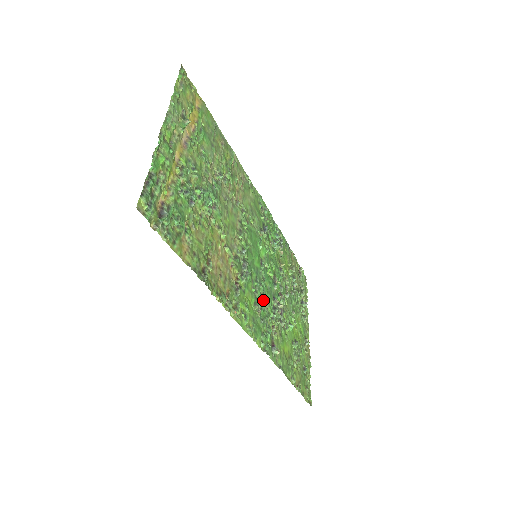
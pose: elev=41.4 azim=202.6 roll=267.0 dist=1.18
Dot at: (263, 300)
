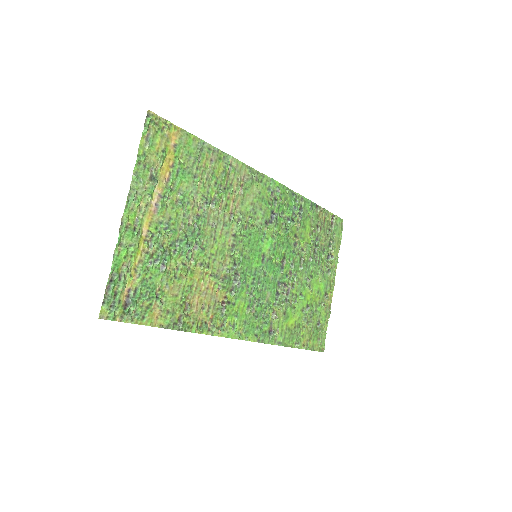
Dot at: (261, 296)
